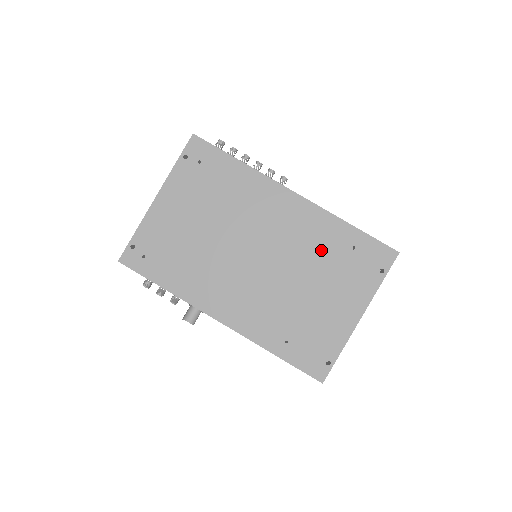
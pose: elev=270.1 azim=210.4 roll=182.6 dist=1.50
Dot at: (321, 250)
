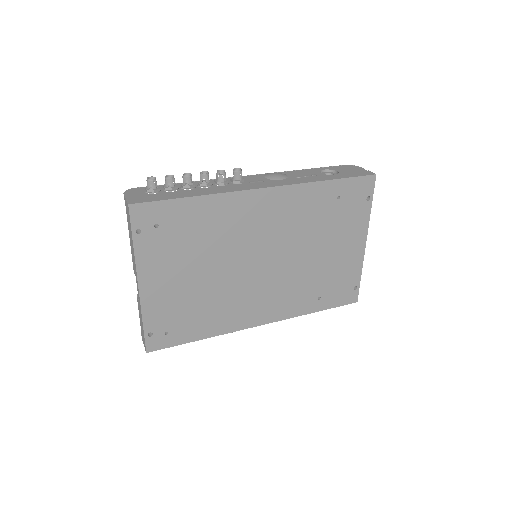
Dot at: (313, 218)
